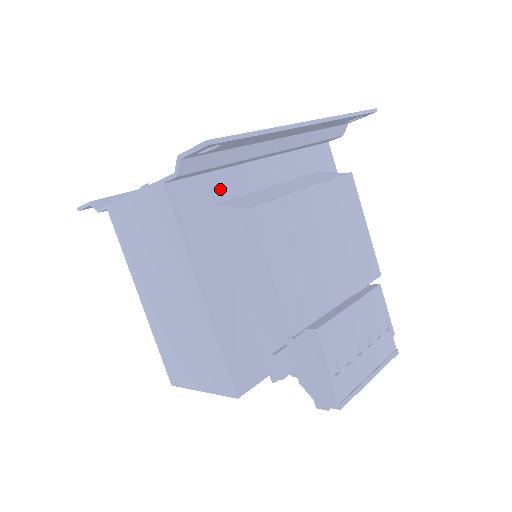
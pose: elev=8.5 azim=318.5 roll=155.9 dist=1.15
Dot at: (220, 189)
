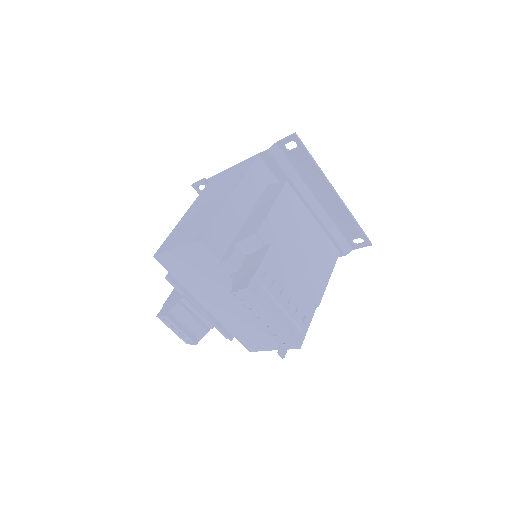
Dot at: occluded
